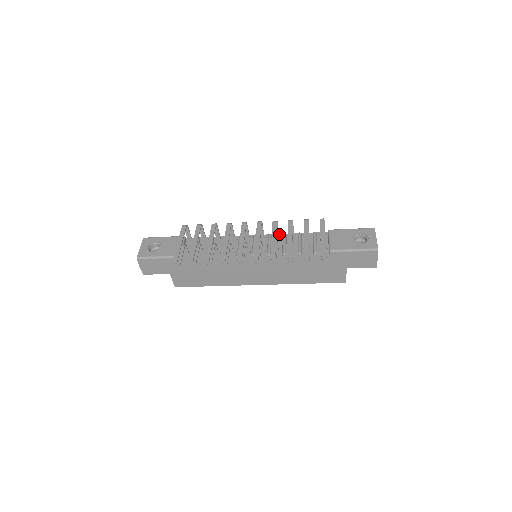
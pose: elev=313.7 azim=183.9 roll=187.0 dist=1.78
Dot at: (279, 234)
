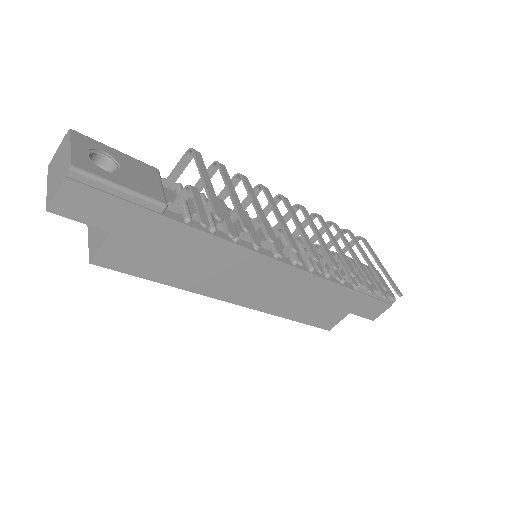
Dot at: occluded
